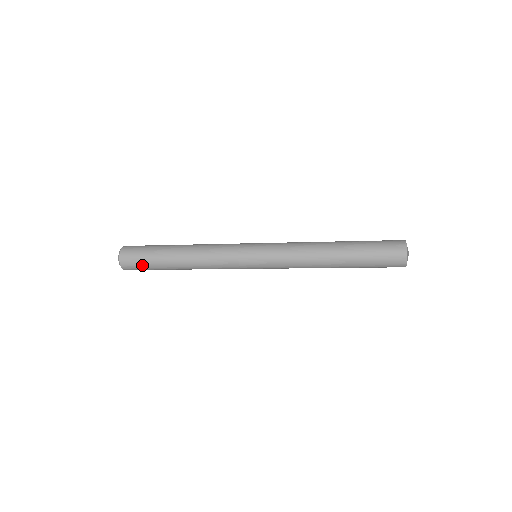
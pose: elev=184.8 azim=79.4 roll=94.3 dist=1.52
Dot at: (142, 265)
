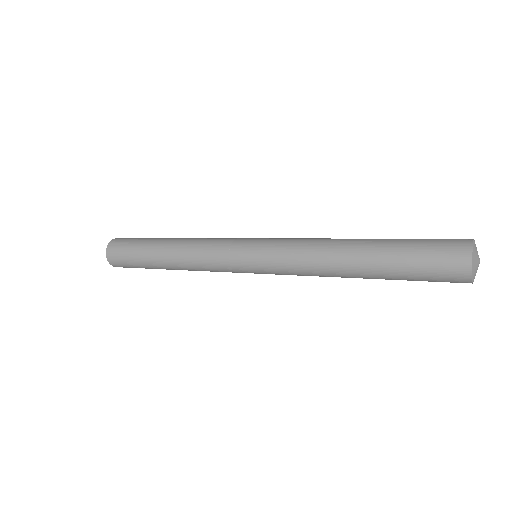
Dot at: (128, 262)
